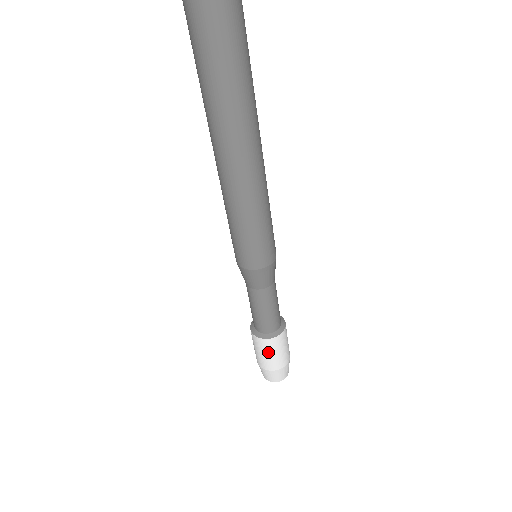
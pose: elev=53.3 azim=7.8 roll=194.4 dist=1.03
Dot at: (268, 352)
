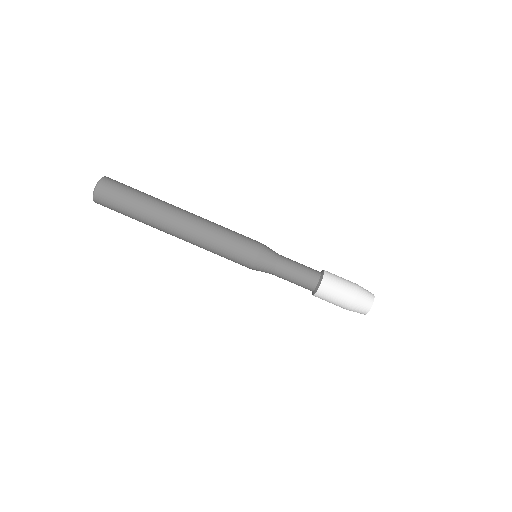
Dot at: (336, 286)
